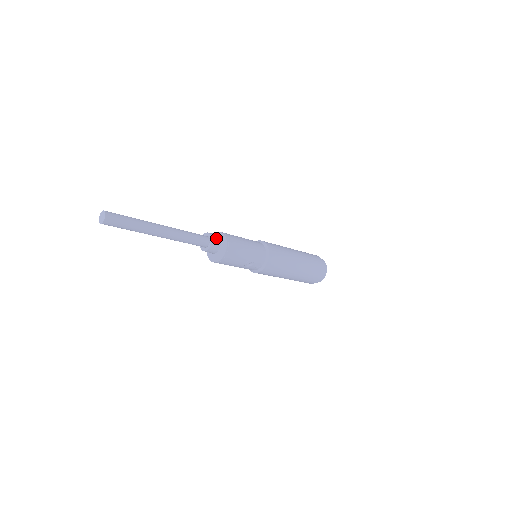
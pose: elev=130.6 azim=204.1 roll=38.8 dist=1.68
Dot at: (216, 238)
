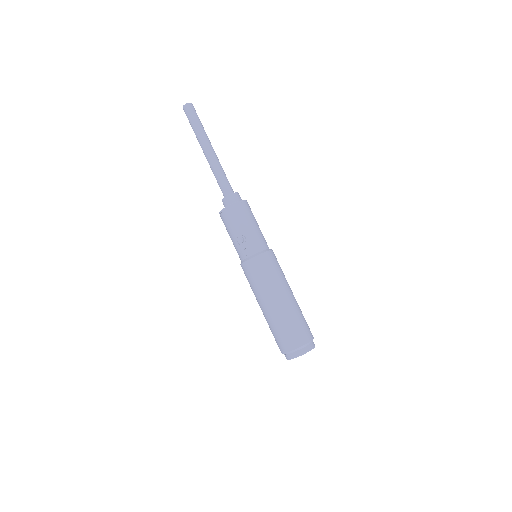
Dot at: (238, 197)
